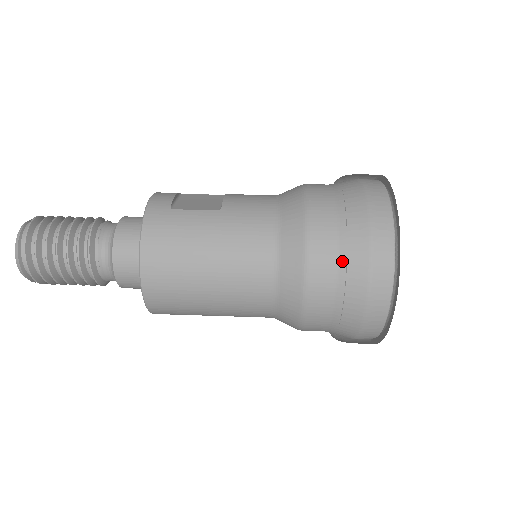
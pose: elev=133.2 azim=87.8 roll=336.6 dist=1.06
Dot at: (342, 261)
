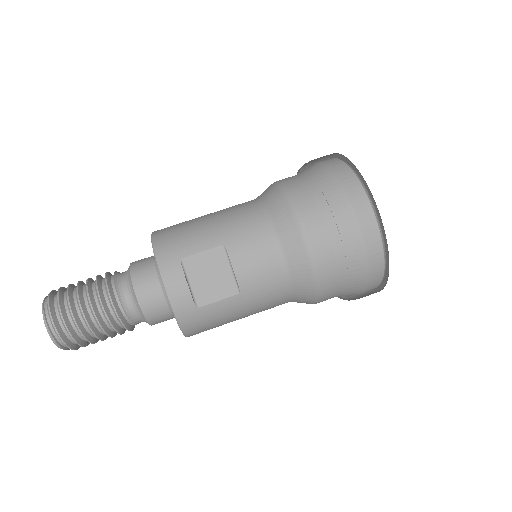
Dot at: (342, 295)
